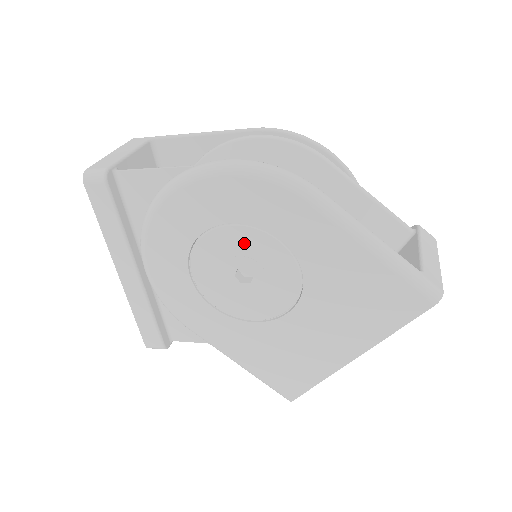
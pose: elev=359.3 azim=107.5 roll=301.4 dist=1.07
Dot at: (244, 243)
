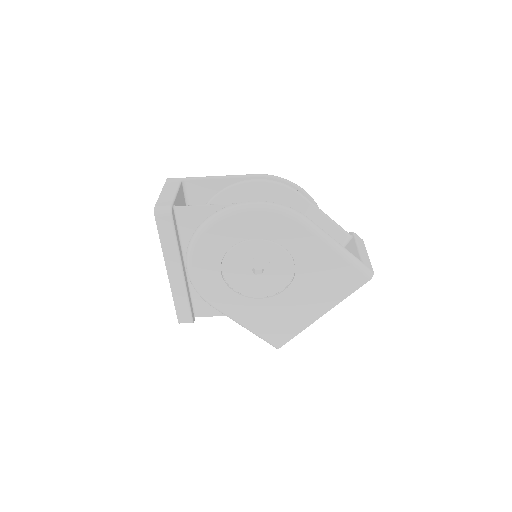
Dot at: (261, 250)
